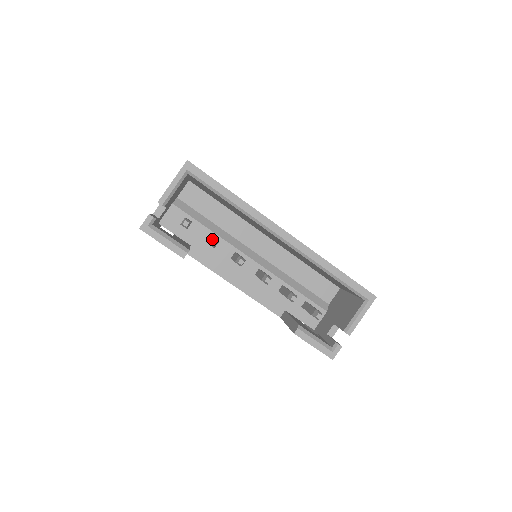
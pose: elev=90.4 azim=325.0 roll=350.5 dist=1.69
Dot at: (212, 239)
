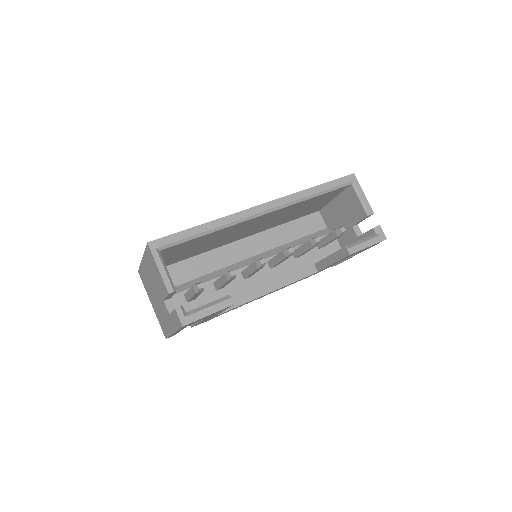
Dot at: (227, 273)
